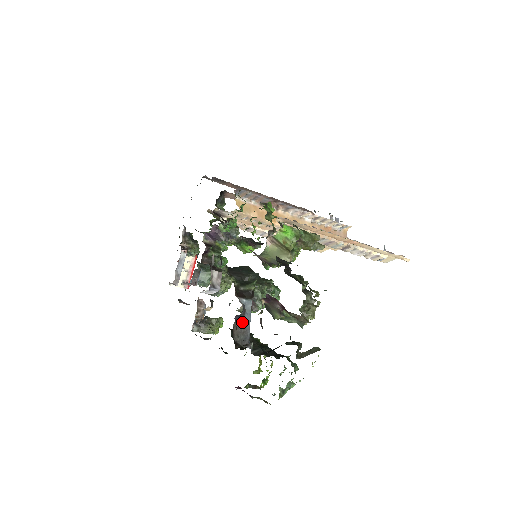
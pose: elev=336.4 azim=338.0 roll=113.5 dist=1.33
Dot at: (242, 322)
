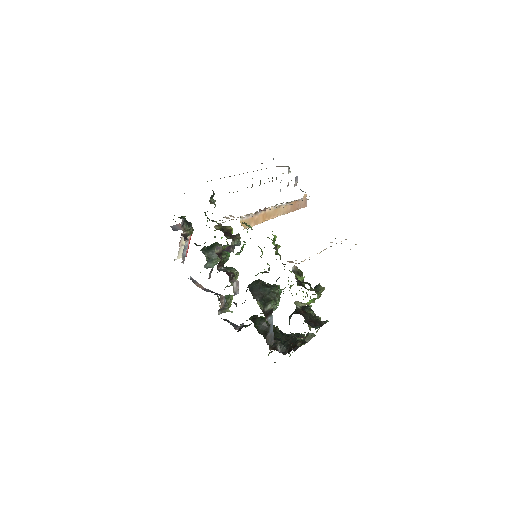
Dot at: (270, 332)
